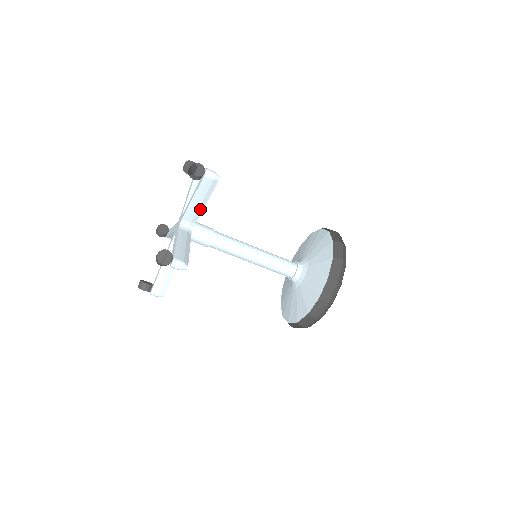
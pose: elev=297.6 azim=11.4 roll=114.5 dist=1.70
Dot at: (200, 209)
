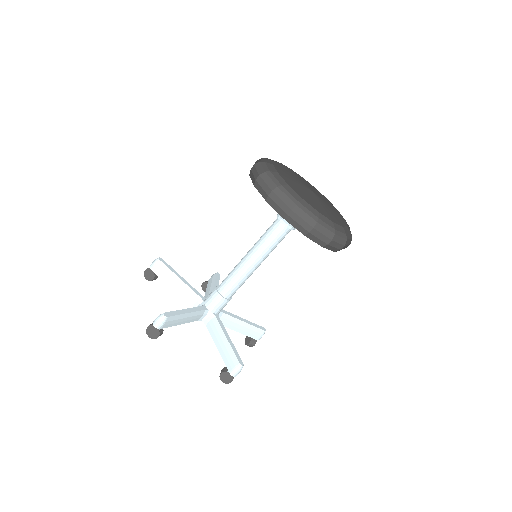
Dot at: (192, 314)
